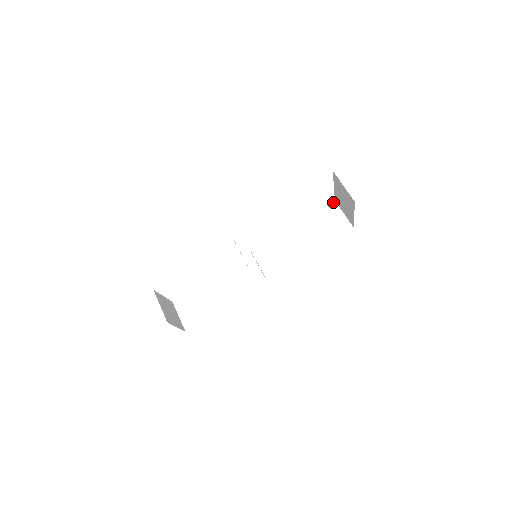
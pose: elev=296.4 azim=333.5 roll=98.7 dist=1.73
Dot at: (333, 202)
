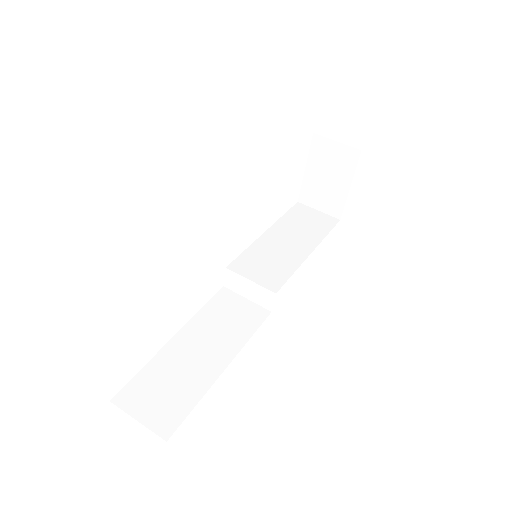
Dot at: (297, 203)
